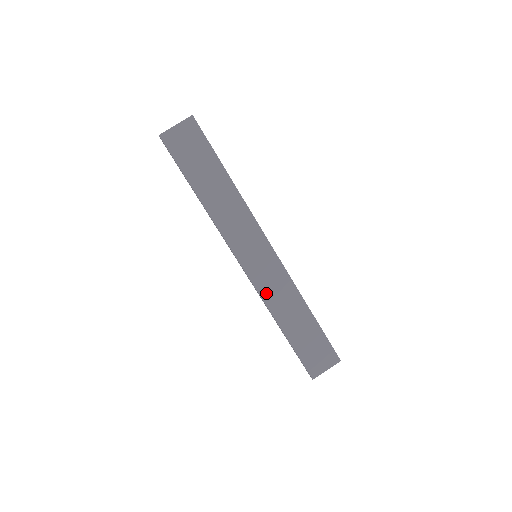
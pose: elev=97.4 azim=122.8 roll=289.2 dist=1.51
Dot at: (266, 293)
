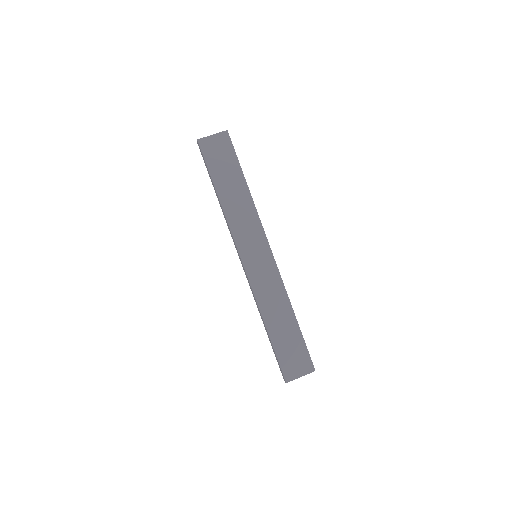
Dot at: (258, 290)
